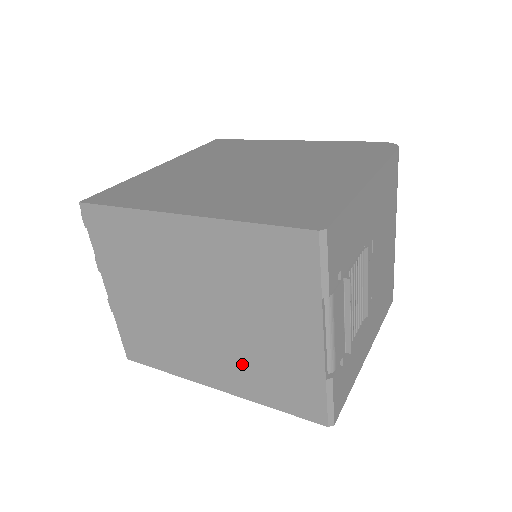
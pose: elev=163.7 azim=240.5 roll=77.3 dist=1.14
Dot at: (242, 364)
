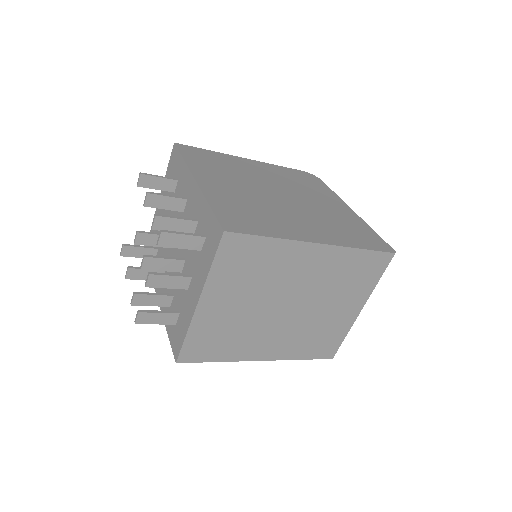
Dot at: (298, 336)
